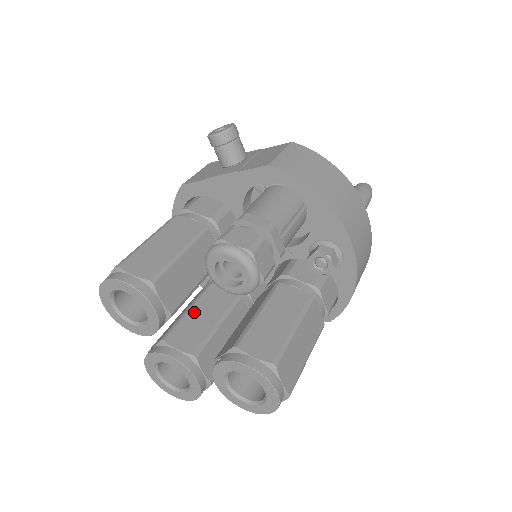
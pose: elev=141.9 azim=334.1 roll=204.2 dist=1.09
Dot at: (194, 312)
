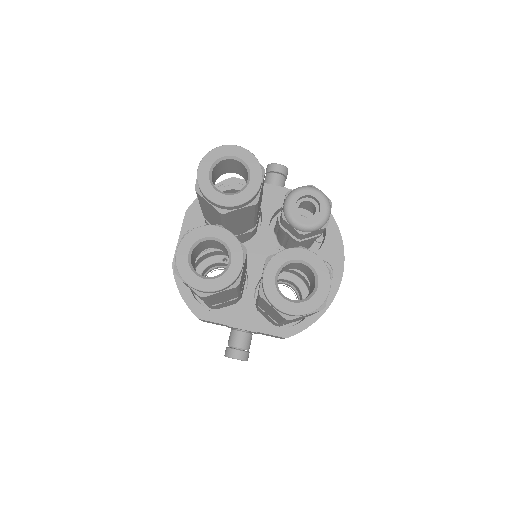
Dot at: occluded
